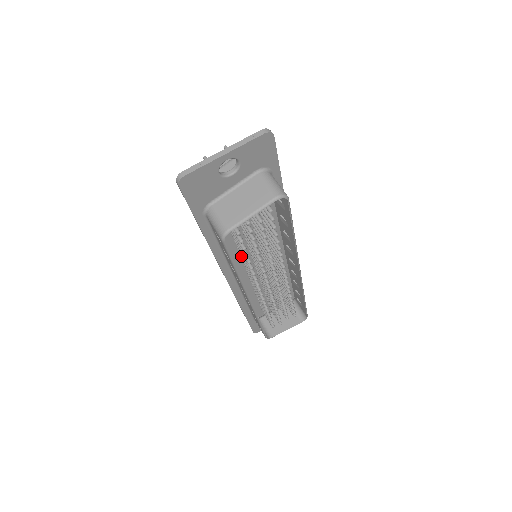
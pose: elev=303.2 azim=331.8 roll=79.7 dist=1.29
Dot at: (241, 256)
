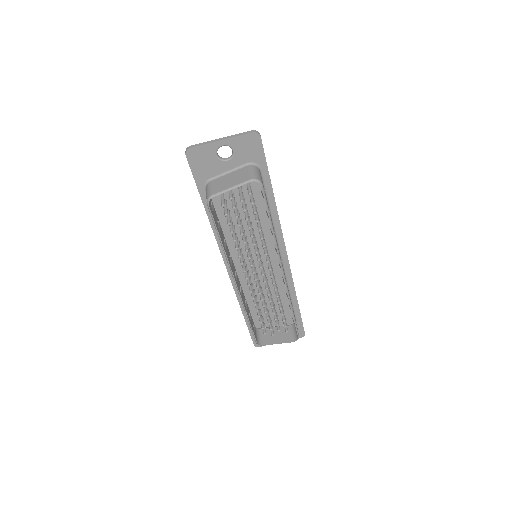
Dot at: occluded
